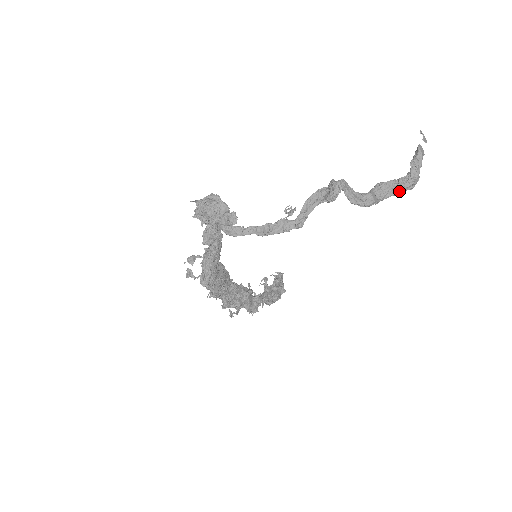
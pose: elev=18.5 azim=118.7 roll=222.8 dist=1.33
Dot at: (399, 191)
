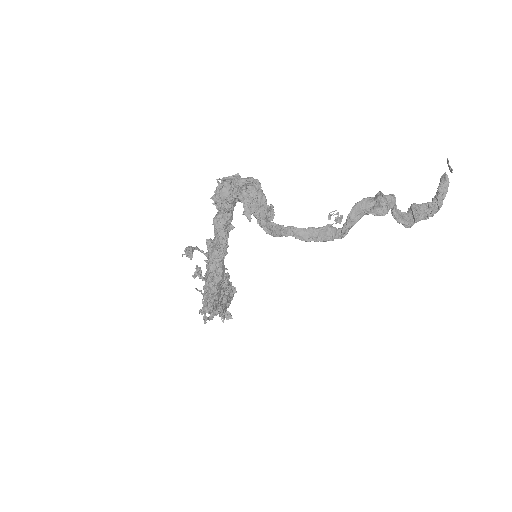
Dot at: (428, 216)
